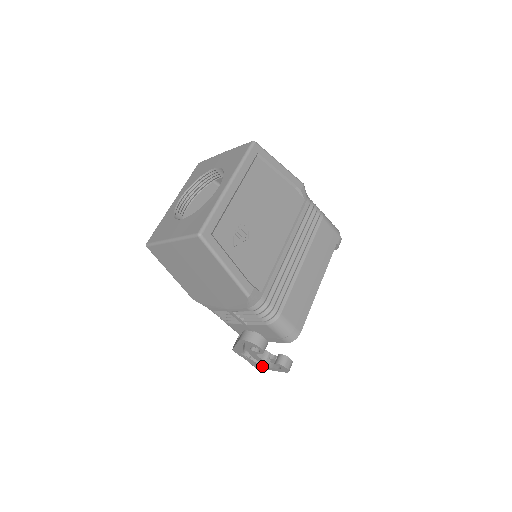
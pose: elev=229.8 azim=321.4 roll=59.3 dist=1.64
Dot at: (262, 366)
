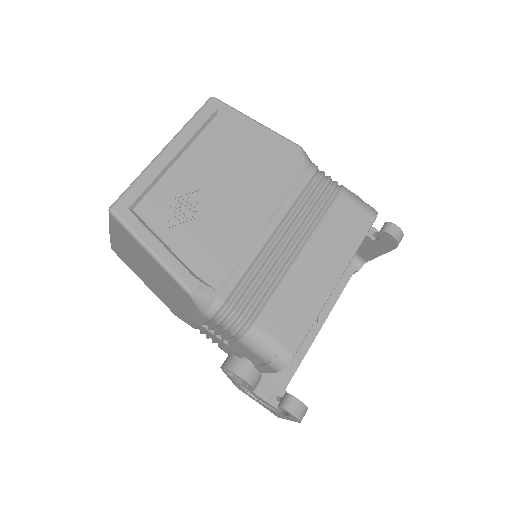
Dot at: (277, 413)
